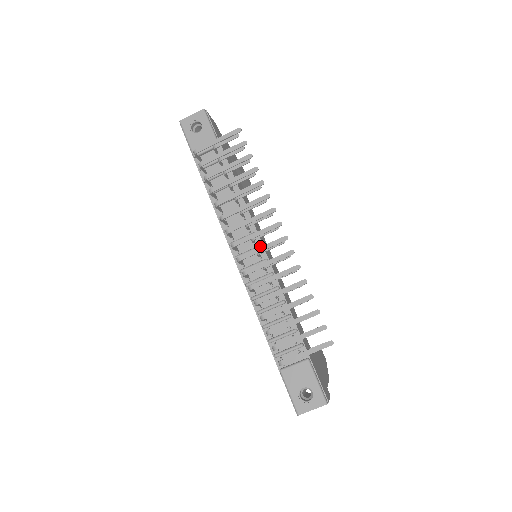
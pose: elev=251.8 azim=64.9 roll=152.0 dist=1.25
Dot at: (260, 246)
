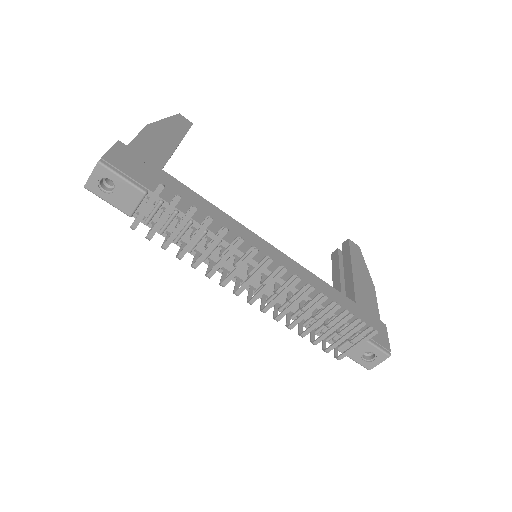
Dot at: occluded
